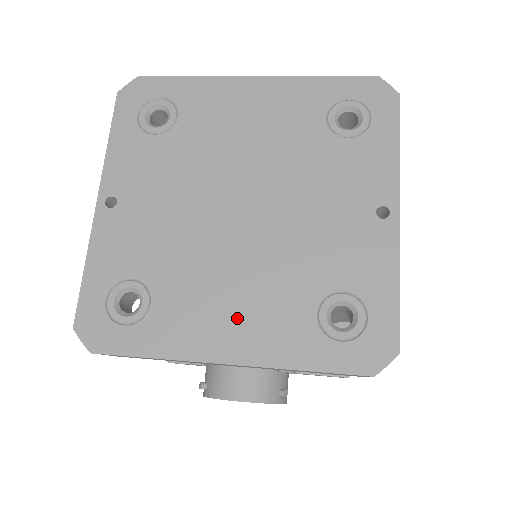
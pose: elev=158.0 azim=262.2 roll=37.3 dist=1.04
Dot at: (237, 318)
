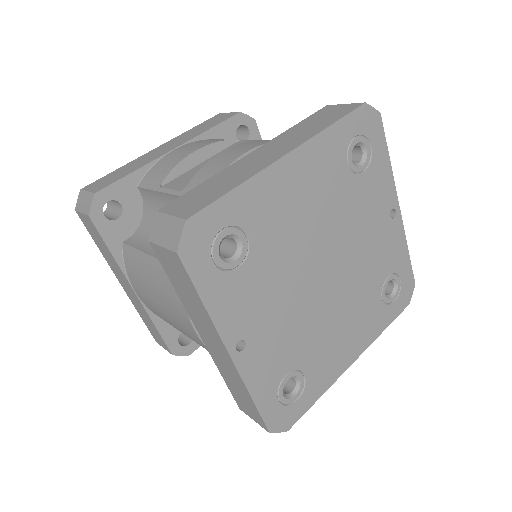
Dot at: (350, 337)
